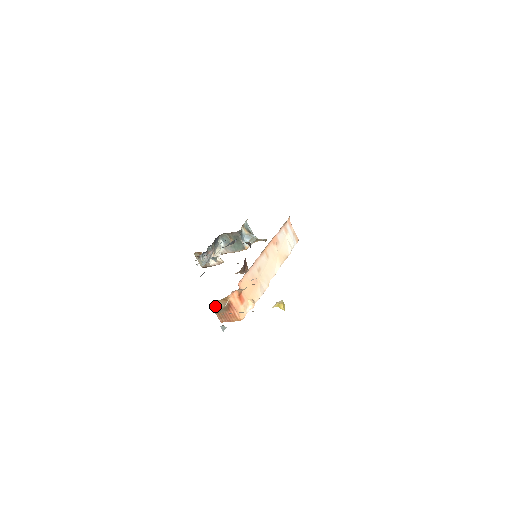
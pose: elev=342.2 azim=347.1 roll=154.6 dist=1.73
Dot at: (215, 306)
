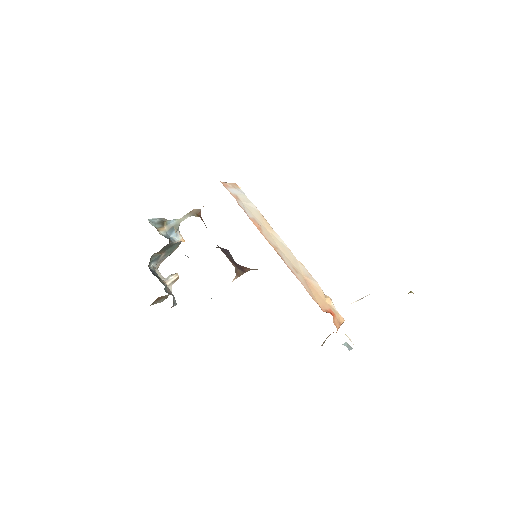
Dot at: (322, 345)
